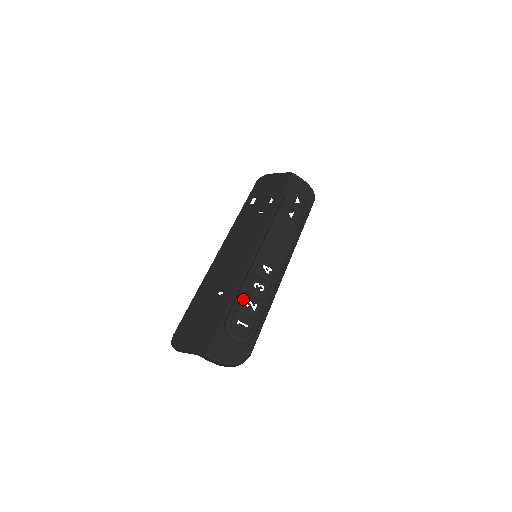
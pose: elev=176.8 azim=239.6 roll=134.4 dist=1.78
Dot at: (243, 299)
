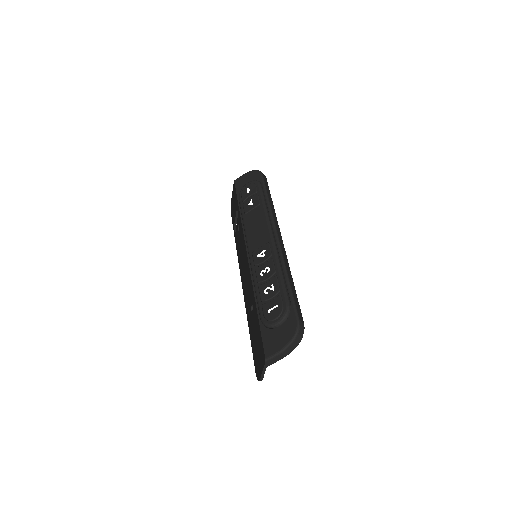
Dot at: (260, 293)
